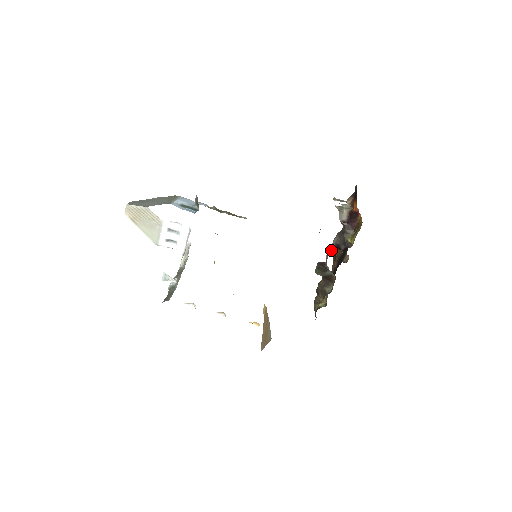
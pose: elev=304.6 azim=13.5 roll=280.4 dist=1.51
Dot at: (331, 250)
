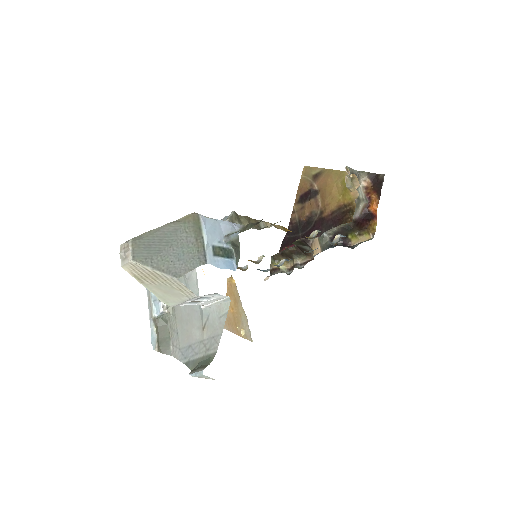
Dot at: occluded
